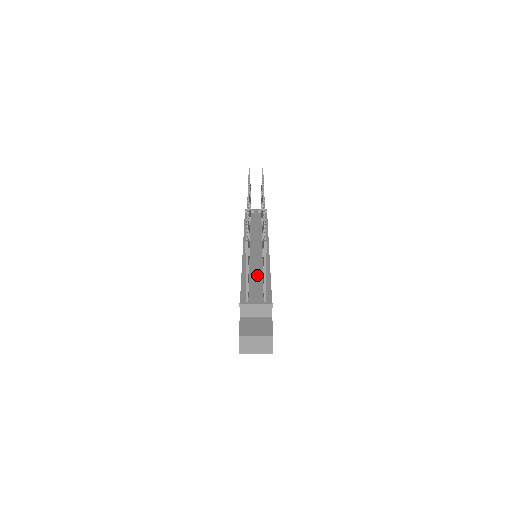
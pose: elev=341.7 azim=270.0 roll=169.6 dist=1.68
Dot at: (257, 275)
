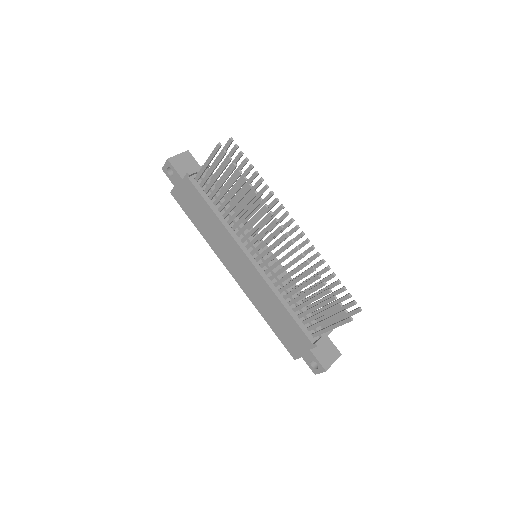
Dot at: occluded
